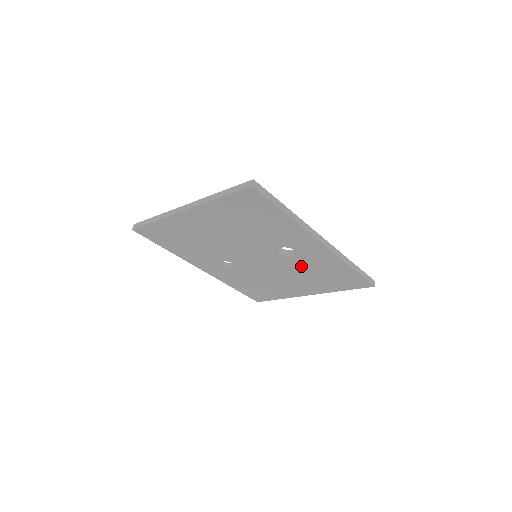
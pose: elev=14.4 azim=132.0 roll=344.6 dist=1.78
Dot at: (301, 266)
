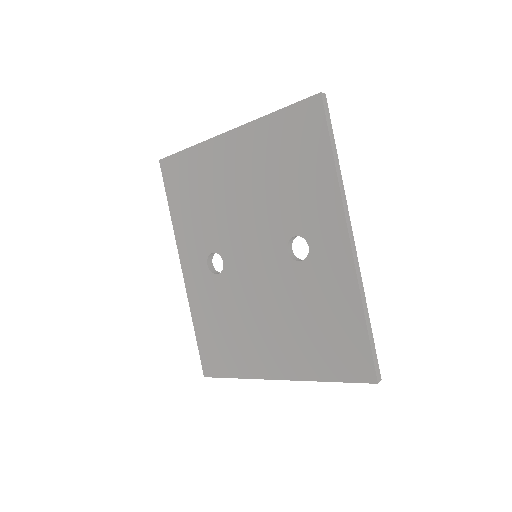
Dot at: (300, 291)
